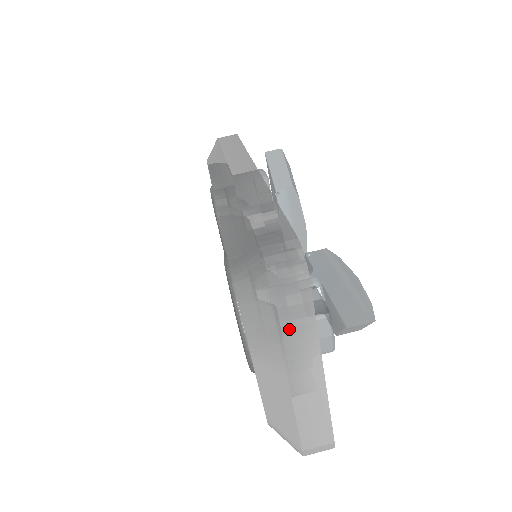
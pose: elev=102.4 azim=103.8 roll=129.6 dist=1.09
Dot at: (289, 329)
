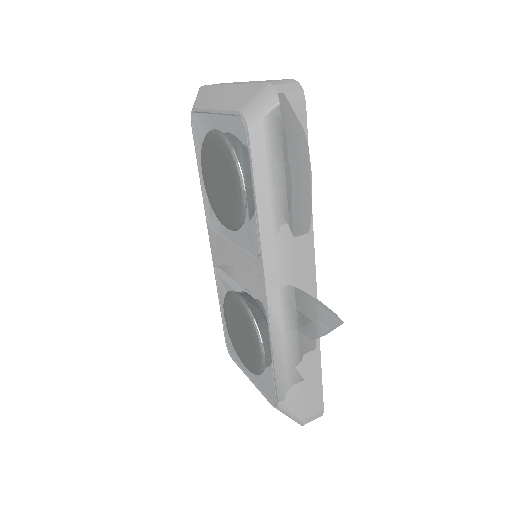
Dot at: occluded
